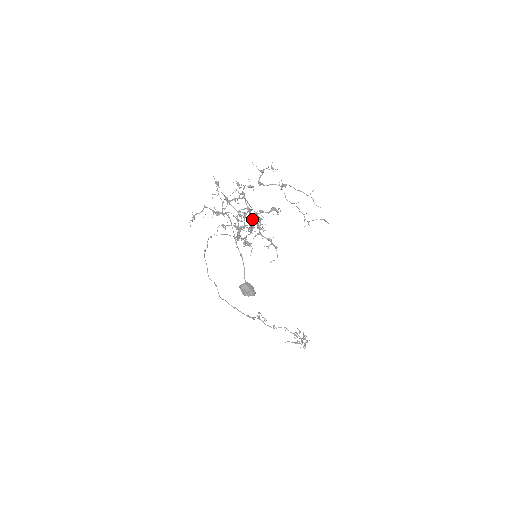
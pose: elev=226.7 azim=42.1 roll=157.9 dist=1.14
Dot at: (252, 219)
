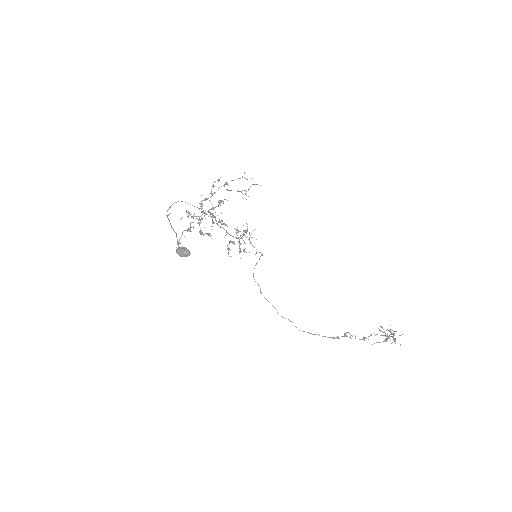
Dot at: (215, 220)
